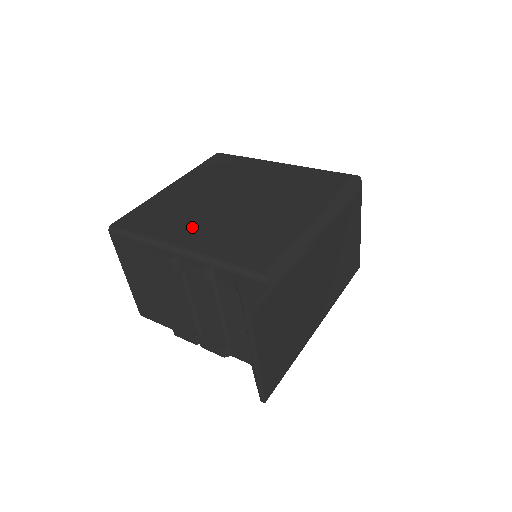
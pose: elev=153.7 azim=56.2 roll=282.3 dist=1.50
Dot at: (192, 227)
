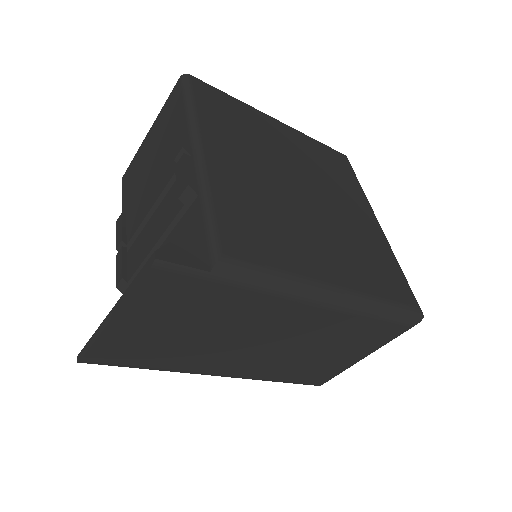
Dot at: (238, 155)
